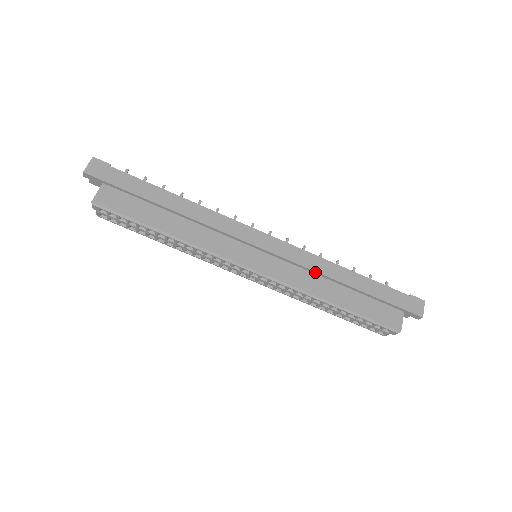
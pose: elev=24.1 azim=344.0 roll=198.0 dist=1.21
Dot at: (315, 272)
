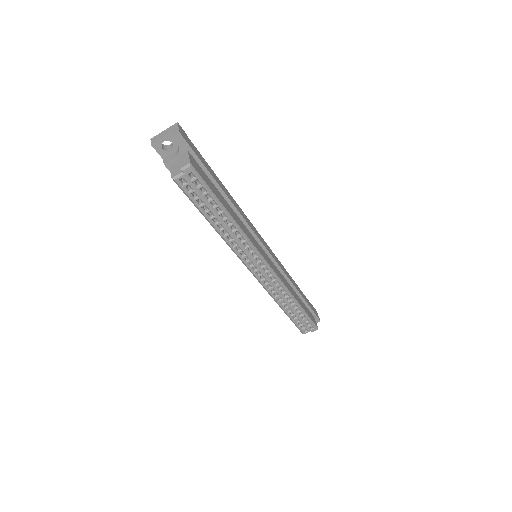
Dot at: (286, 276)
